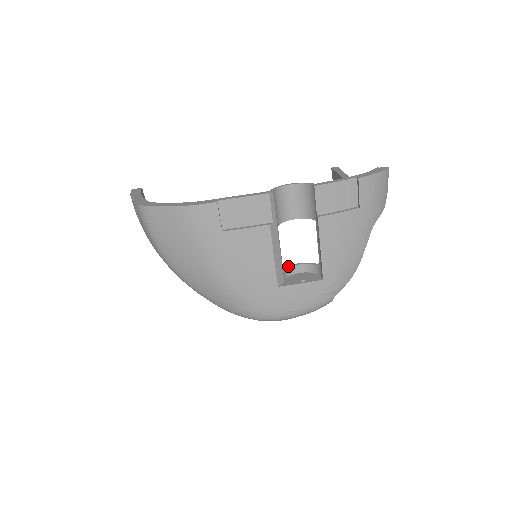
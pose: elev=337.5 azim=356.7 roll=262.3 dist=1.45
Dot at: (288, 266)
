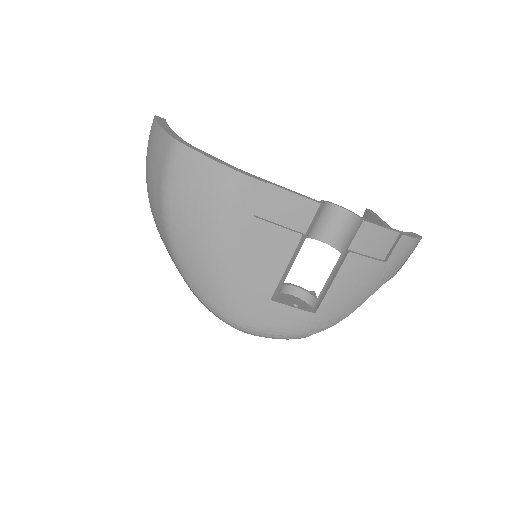
Dot at: (285, 283)
